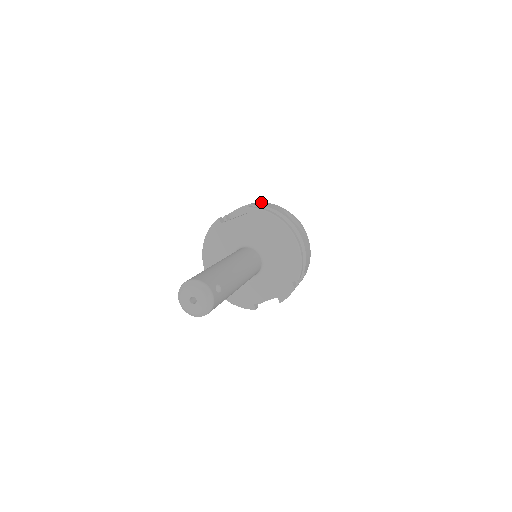
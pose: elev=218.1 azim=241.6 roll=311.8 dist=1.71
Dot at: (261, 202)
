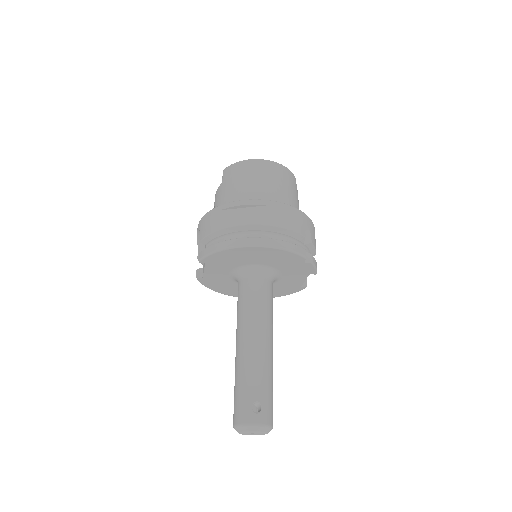
Dot at: (202, 218)
